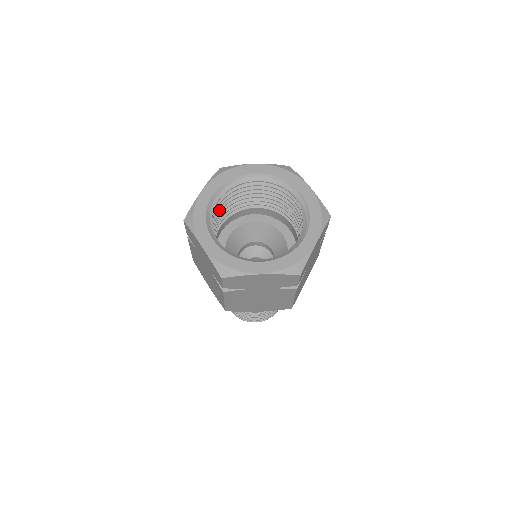
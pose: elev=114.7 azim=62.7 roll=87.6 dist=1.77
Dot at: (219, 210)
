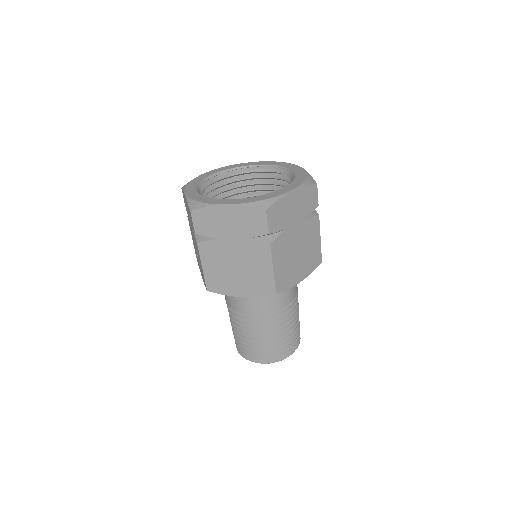
Dot at: occluded
